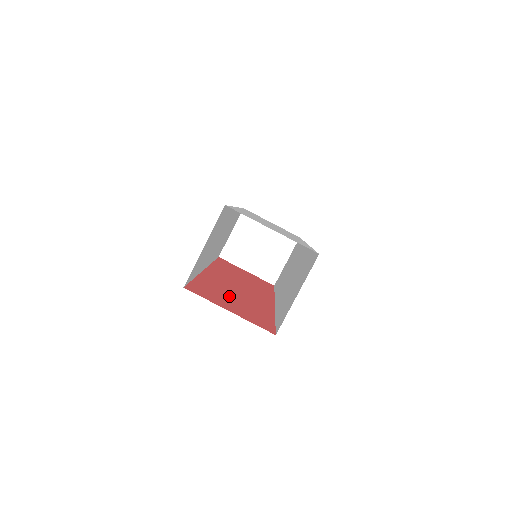
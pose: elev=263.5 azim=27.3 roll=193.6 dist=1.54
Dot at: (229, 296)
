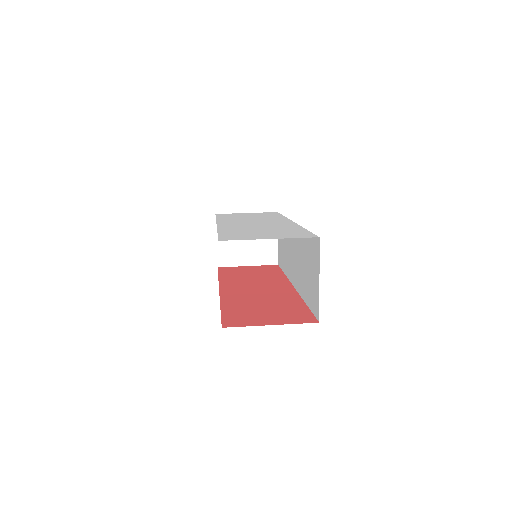
Dot at: (258, 308)
